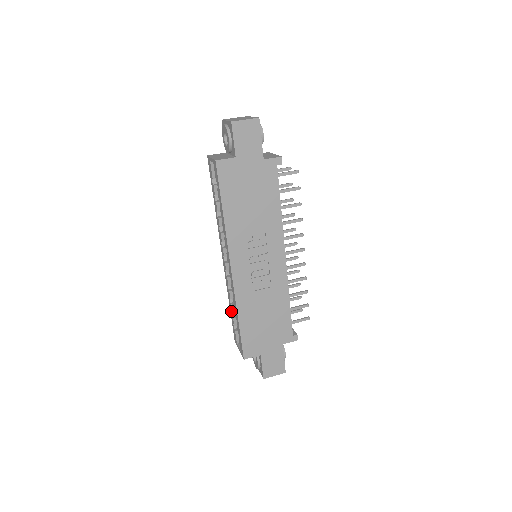
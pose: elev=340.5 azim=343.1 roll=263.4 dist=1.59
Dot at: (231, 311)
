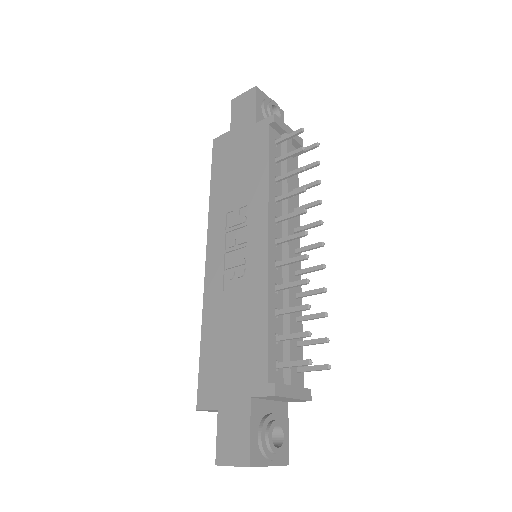
Dot at: occluded
